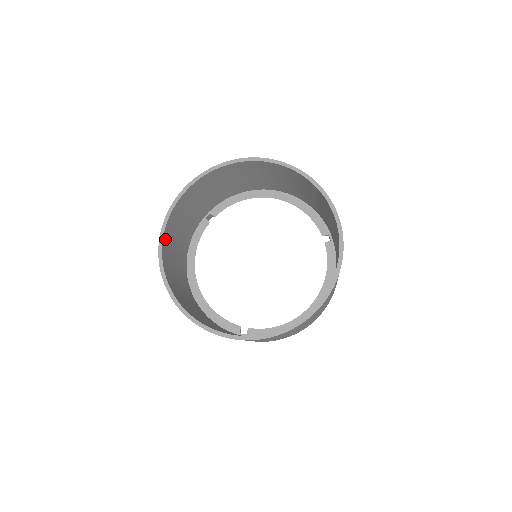
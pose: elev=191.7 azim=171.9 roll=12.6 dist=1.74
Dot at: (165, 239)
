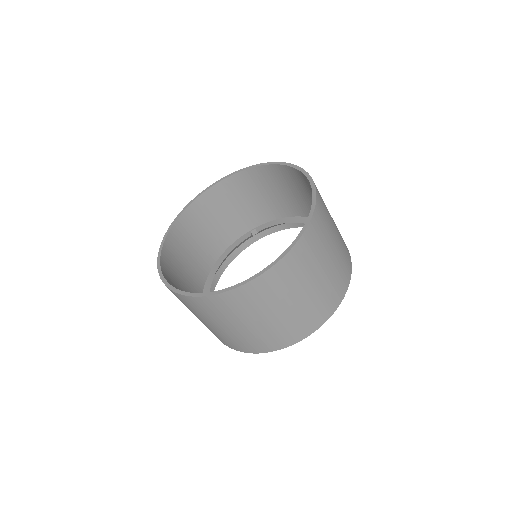
Dot at: (187, 214)
